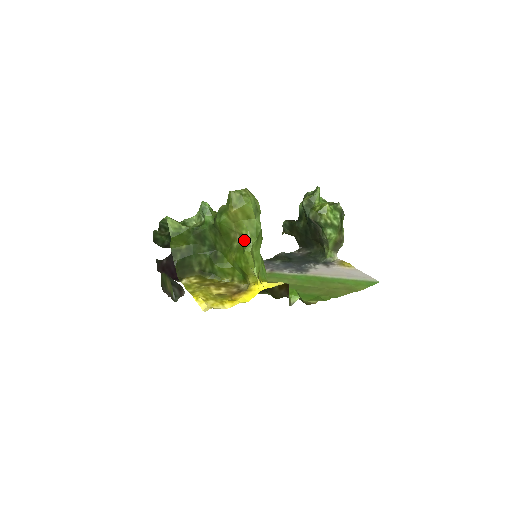
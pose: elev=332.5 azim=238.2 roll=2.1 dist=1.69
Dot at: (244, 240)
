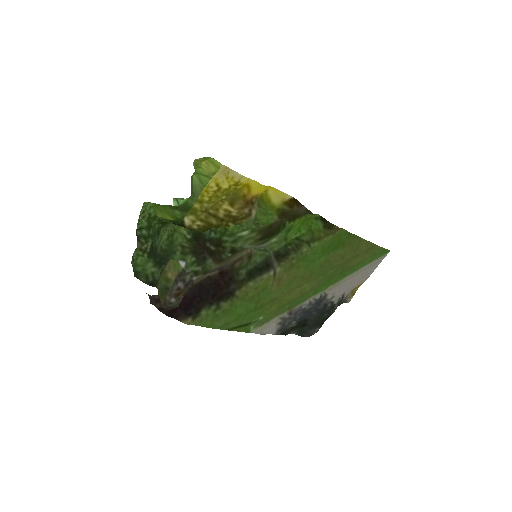
Dot at: occluded
